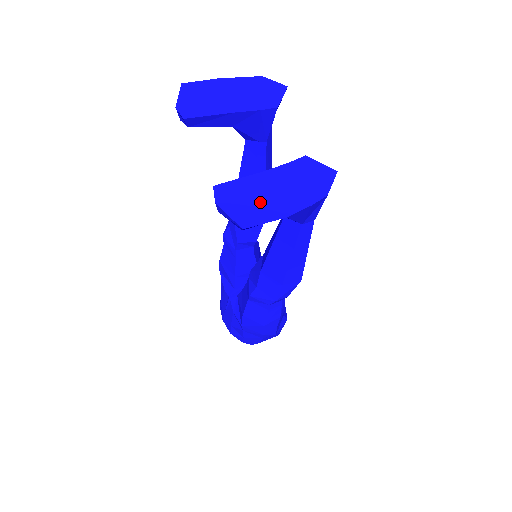
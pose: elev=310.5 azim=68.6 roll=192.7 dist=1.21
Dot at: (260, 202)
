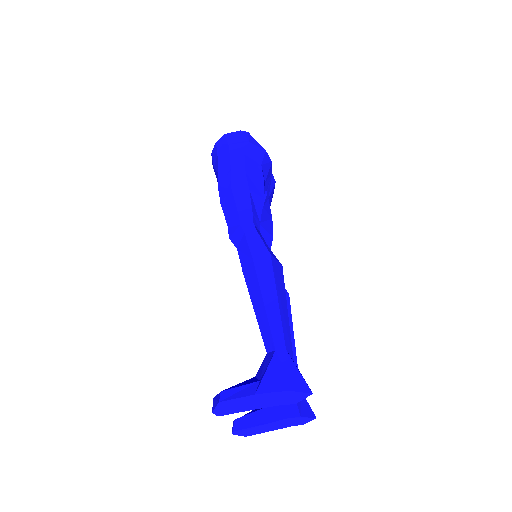
Dot at: (260, 430)
